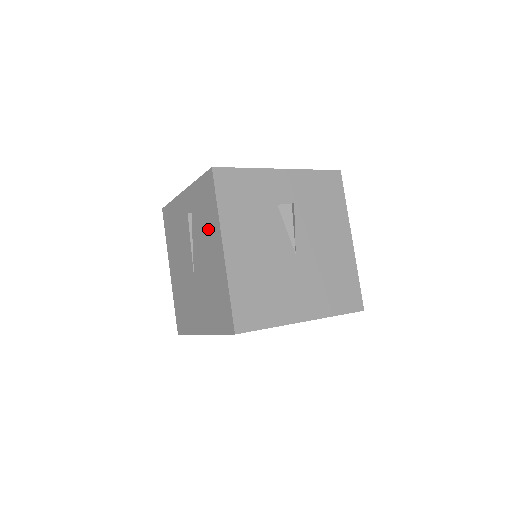
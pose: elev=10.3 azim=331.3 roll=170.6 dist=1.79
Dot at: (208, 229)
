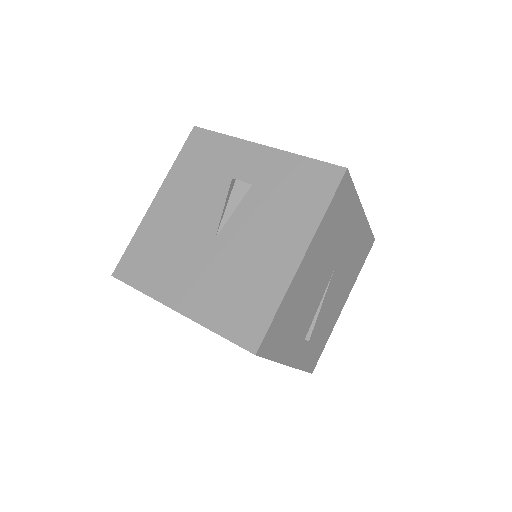
Dot at: occluded
